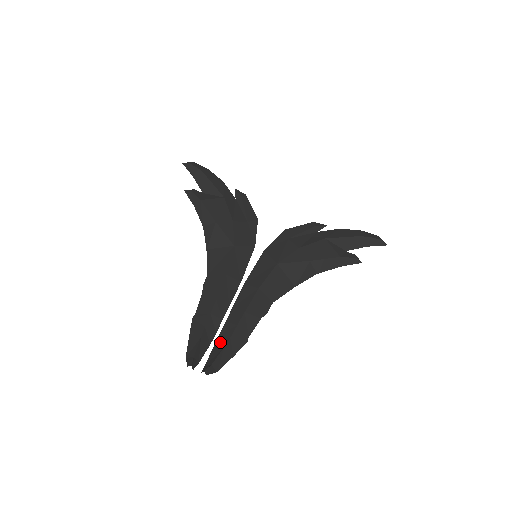
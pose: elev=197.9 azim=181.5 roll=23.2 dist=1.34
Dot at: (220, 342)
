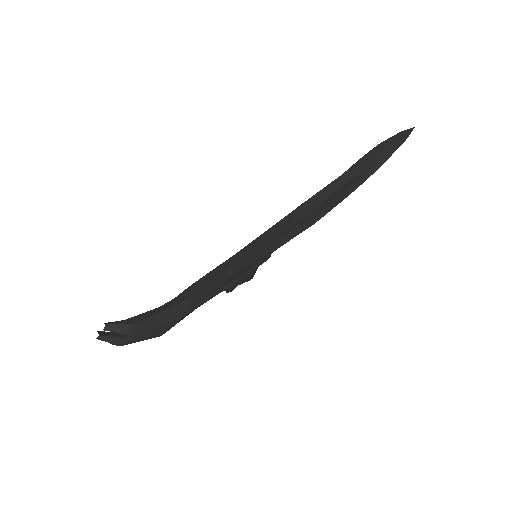
Dot at: occluded
